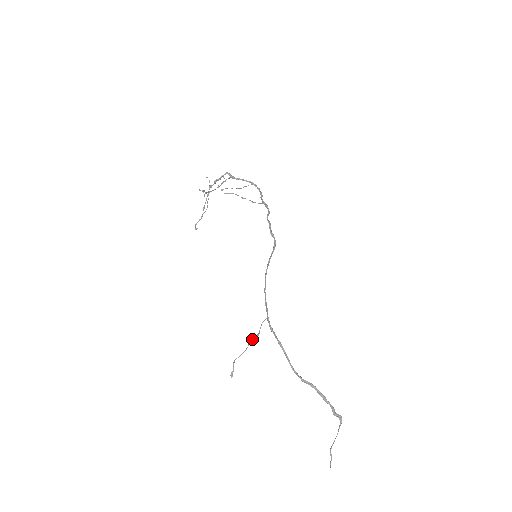
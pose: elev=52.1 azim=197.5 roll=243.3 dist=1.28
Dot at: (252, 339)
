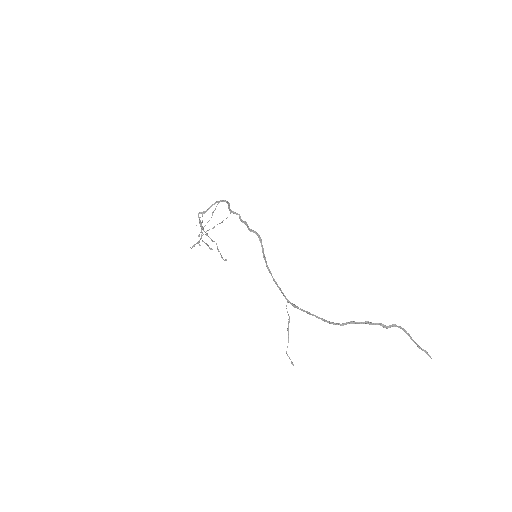
Dot at: (288, 326)
